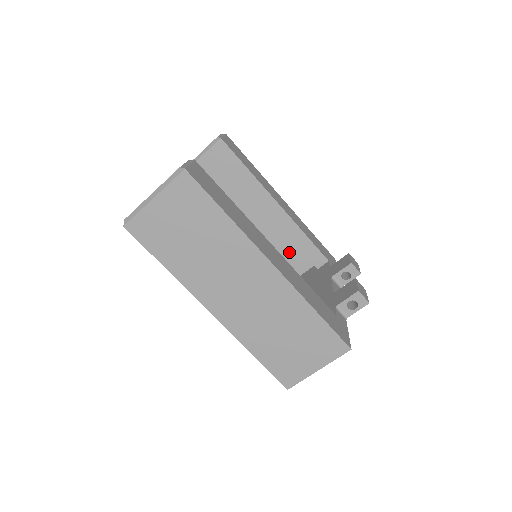
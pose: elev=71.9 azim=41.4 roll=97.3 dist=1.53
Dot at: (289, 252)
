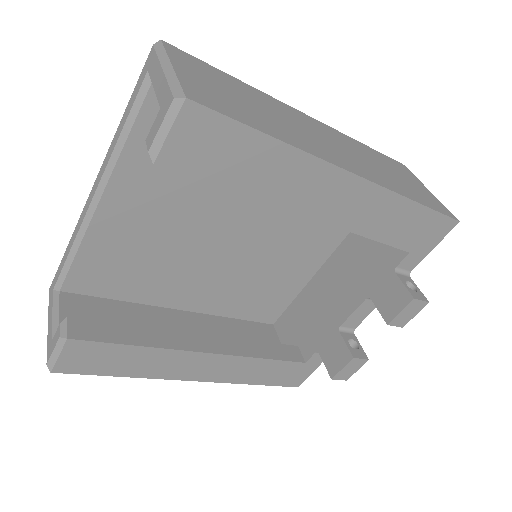
Dot at: occluded
